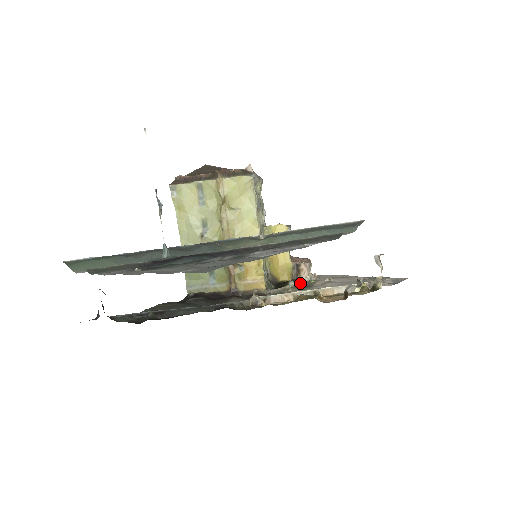
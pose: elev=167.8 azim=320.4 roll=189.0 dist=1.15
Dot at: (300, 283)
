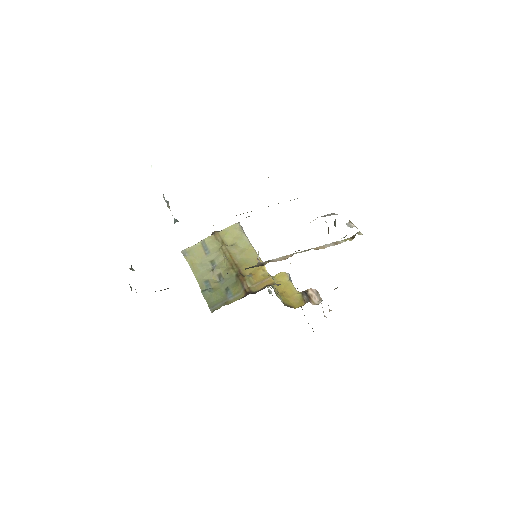
Dot at: occluded
